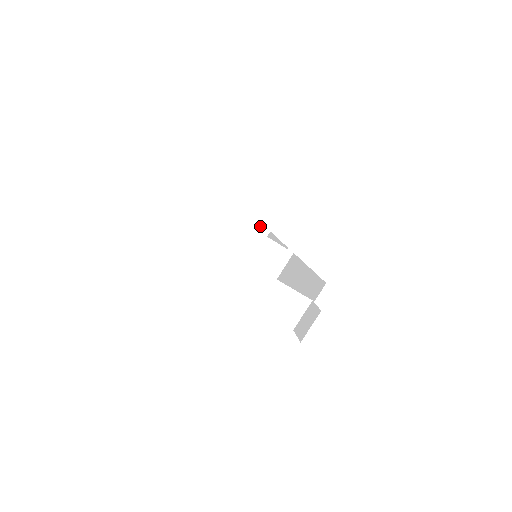
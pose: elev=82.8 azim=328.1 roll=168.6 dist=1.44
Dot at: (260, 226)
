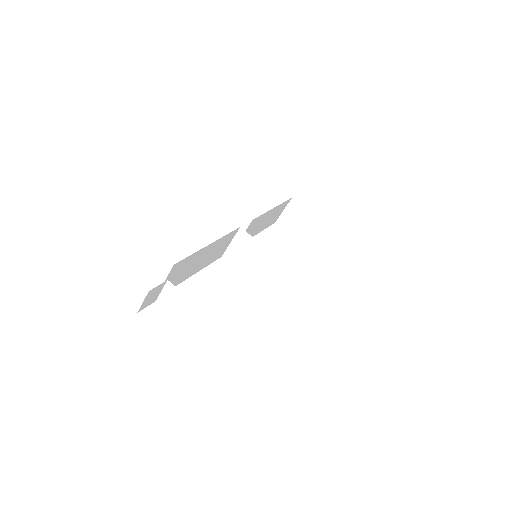
Dot at: (316, 217)
